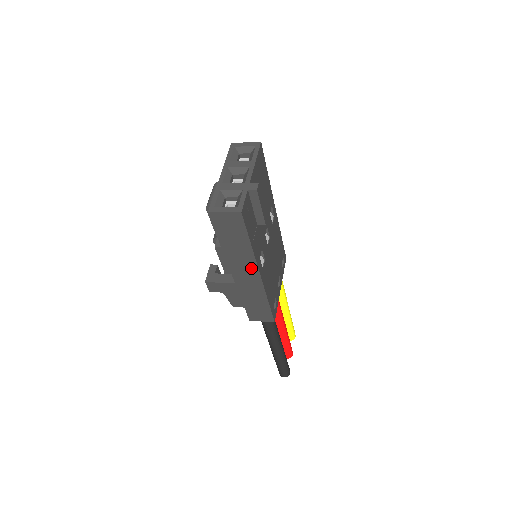
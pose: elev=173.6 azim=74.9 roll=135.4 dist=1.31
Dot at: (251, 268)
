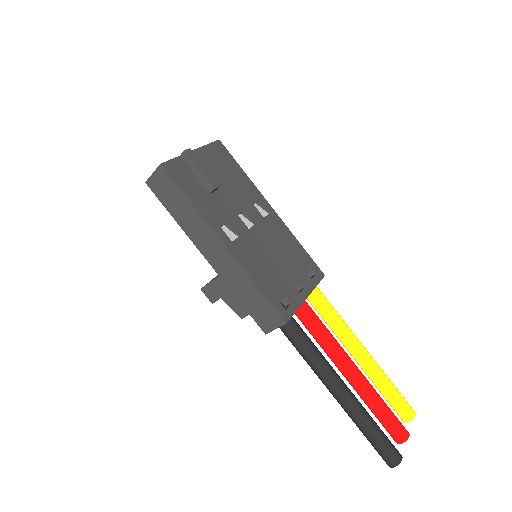
Dot at: (211, 237)
